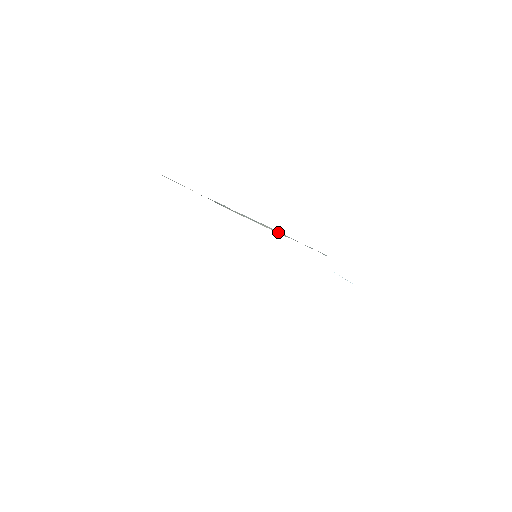
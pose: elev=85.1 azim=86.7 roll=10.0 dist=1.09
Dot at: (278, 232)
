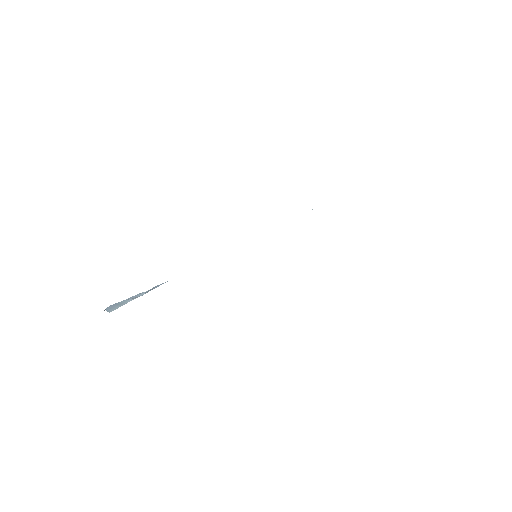
Dot at: occluded
